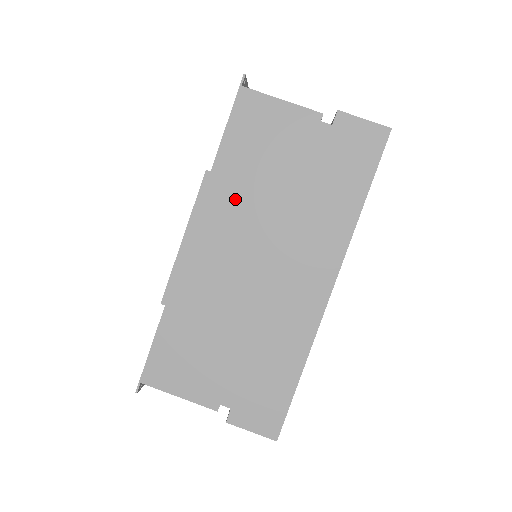
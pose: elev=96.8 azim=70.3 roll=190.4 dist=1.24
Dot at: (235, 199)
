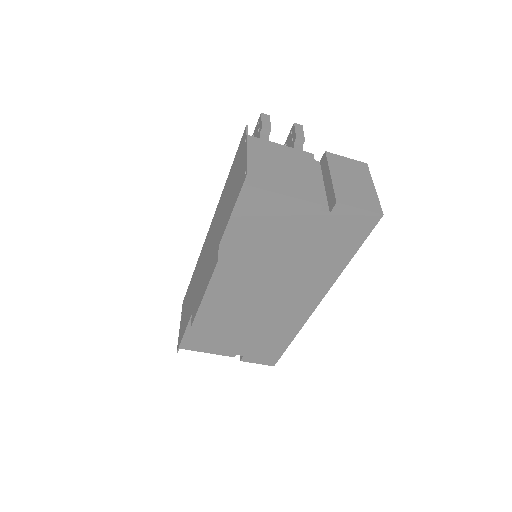
Dot at: (244, 277)
